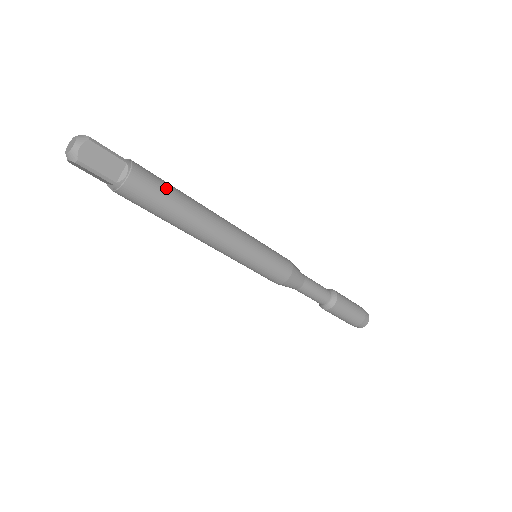
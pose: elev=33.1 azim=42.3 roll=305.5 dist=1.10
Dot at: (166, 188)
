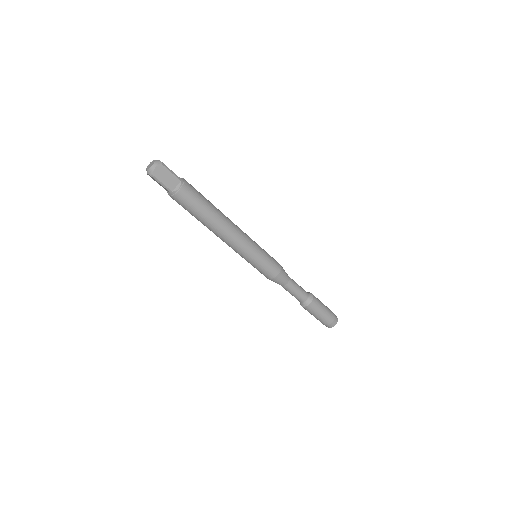
Dot at: (202, 200)
